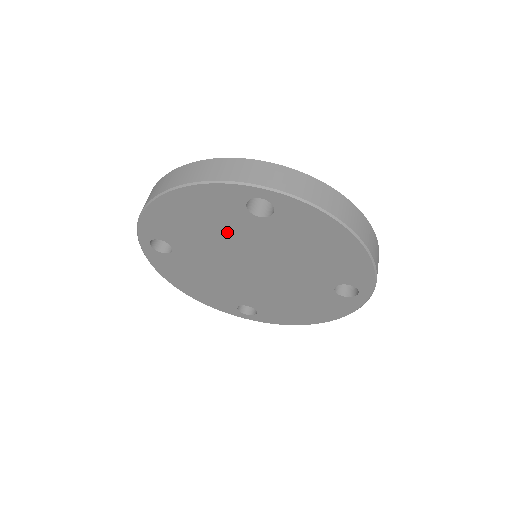
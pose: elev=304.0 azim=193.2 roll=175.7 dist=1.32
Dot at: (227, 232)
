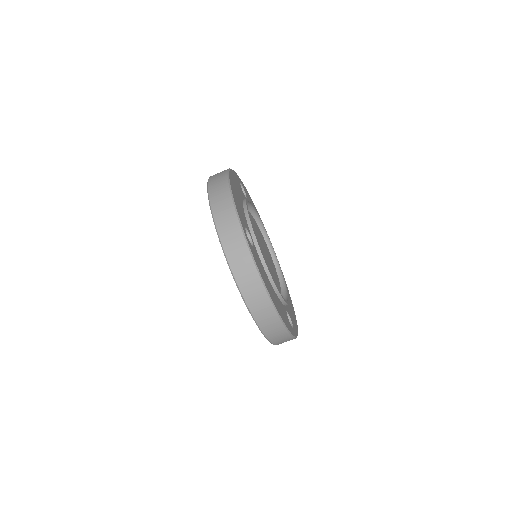
Dot at: occluded
